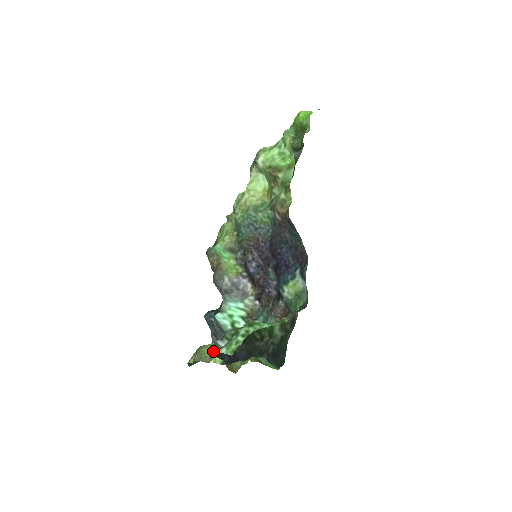
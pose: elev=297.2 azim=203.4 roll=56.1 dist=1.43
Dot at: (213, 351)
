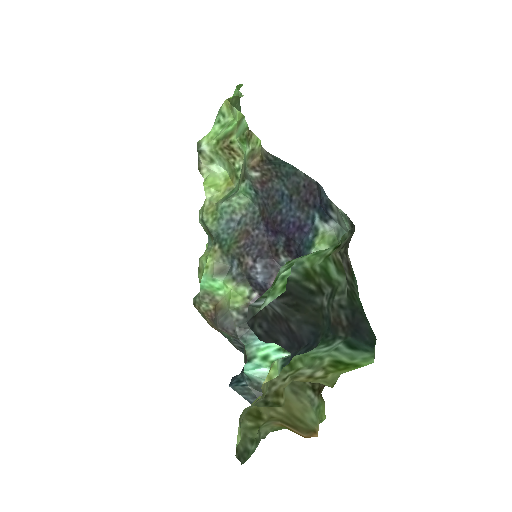
Dot at: (254, 330)
